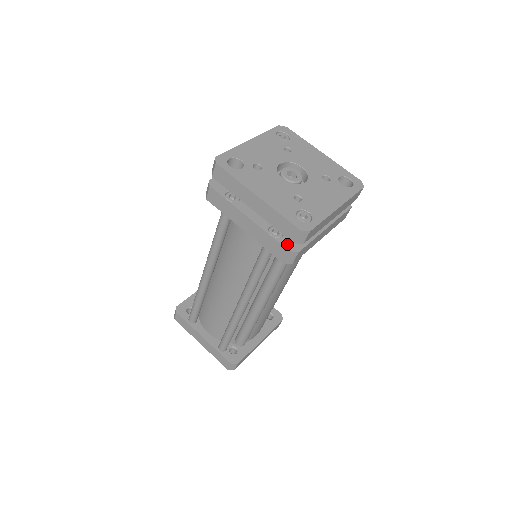
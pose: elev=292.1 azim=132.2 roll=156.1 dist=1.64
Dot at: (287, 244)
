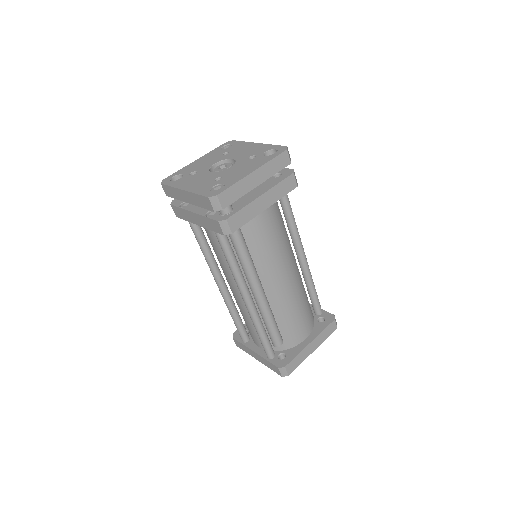
Dot at: (218, 217)
